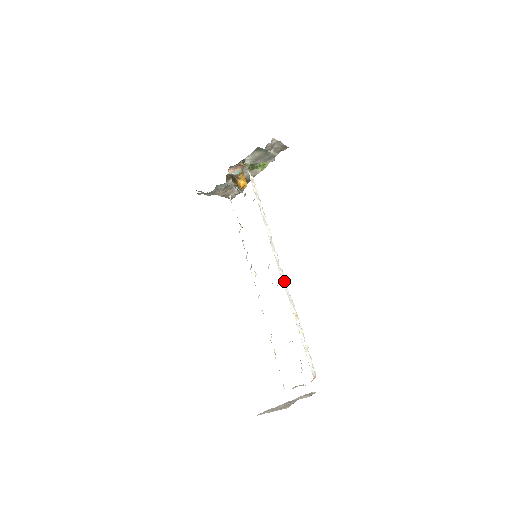
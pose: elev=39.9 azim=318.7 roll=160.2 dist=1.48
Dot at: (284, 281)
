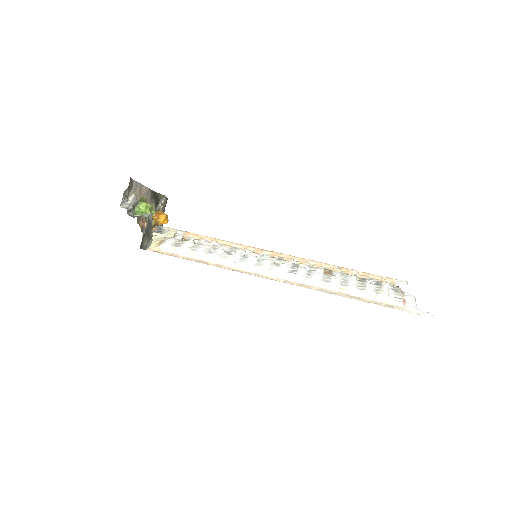
Dot at: (301, 281)
